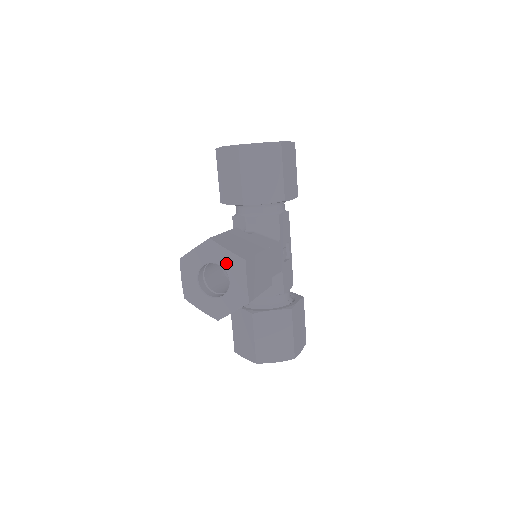
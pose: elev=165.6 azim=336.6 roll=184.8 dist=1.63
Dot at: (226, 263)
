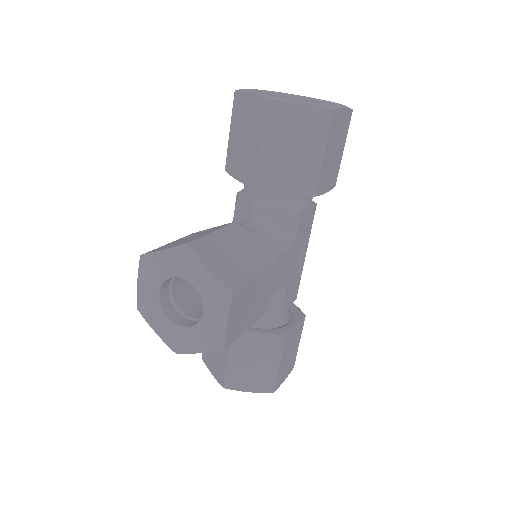
Dot at: (203, 287)
